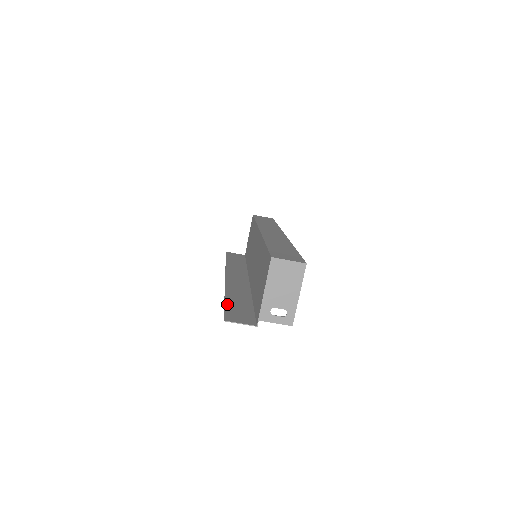
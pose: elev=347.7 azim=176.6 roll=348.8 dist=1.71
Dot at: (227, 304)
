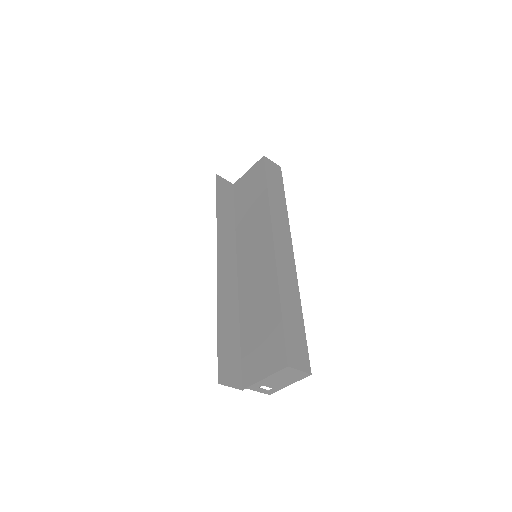
Dot at: (220, 340)
